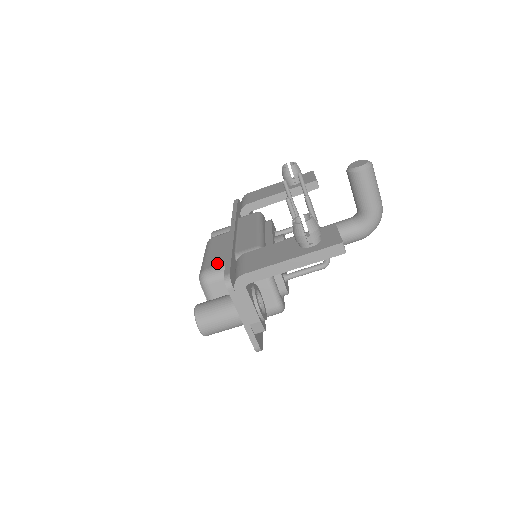
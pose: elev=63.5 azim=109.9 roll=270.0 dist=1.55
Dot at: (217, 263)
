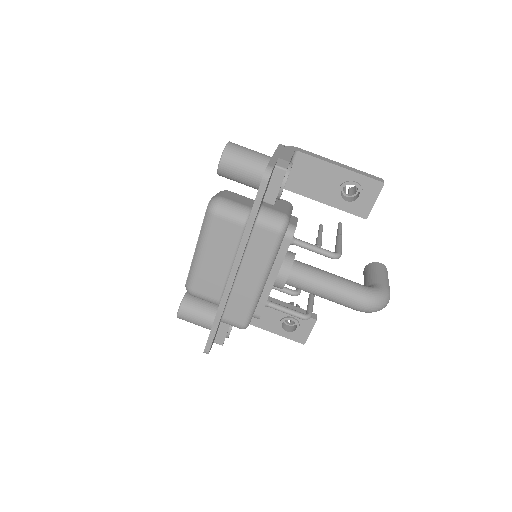
Dot at: occluded
